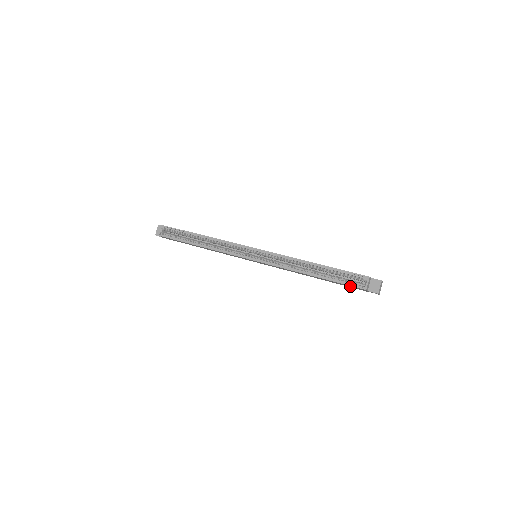
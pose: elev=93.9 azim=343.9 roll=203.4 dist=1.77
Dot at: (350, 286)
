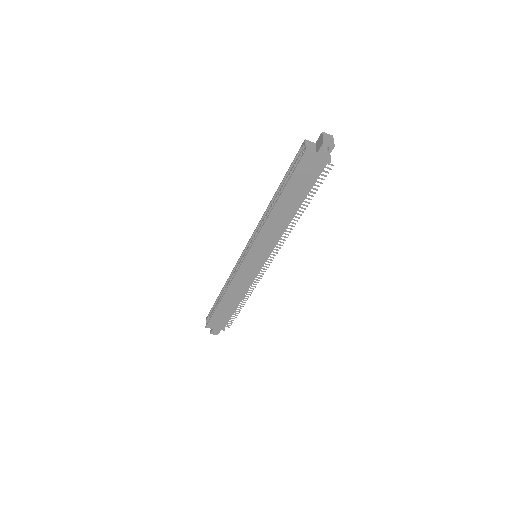
Dot at: (304, 171)
